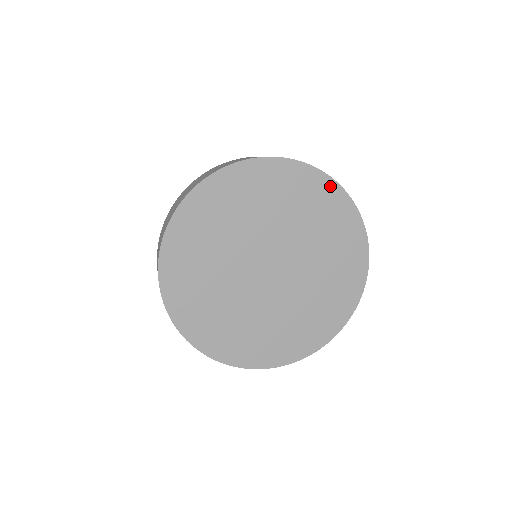
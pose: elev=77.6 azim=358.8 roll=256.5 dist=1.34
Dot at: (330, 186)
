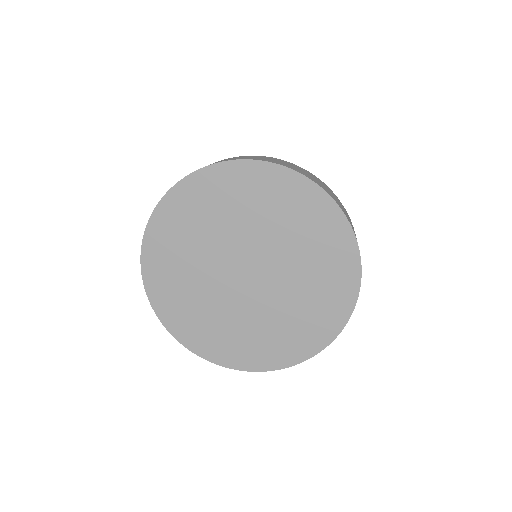
Dot at: (327, 205)
